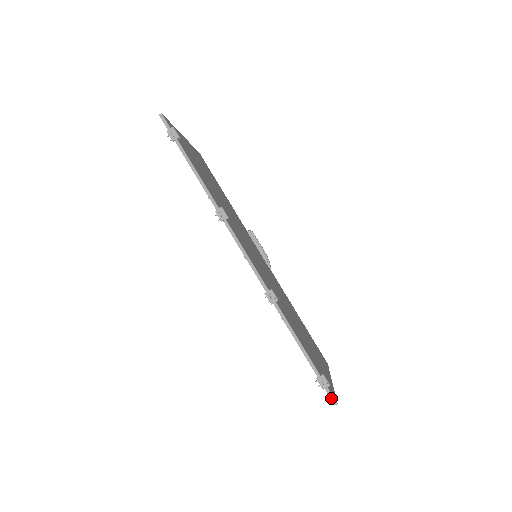
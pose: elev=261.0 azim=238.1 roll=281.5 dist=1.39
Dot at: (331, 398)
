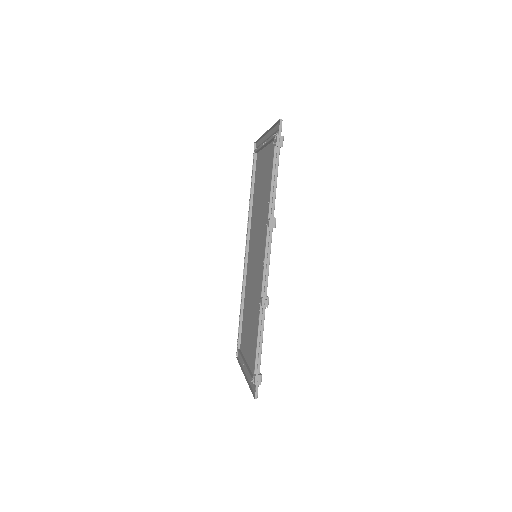
Dot at: (256, 393)
